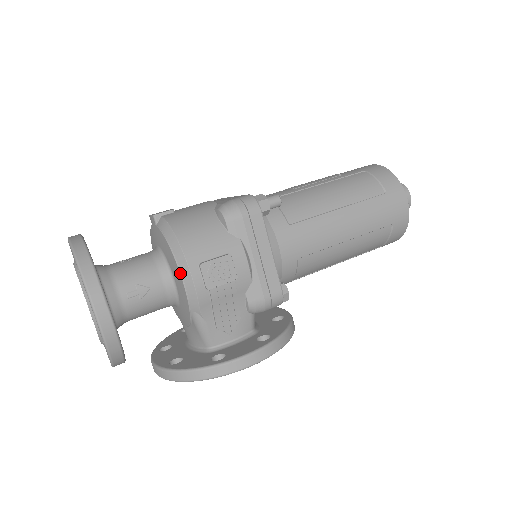
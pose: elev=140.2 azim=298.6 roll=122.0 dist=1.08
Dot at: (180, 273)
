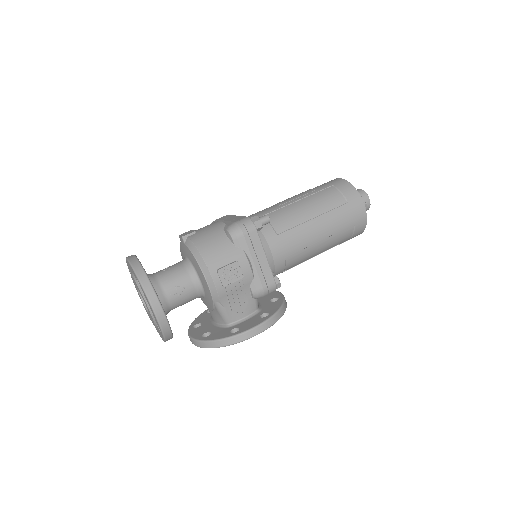
Dot at: (204, 277)
